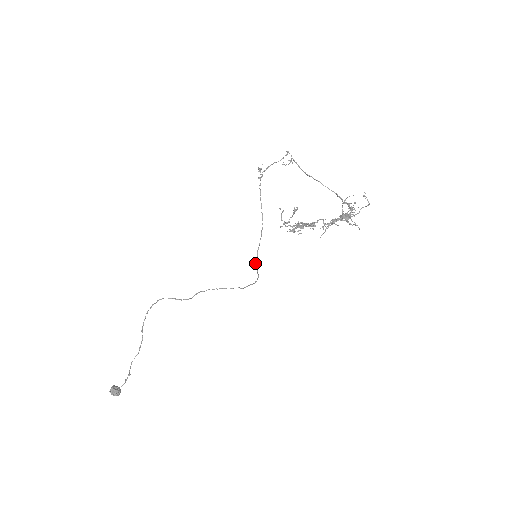
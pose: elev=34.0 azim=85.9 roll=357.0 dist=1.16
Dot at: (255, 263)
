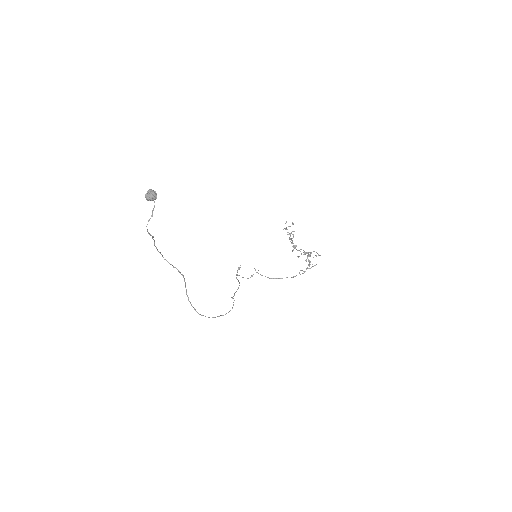
Dot at: occluded
